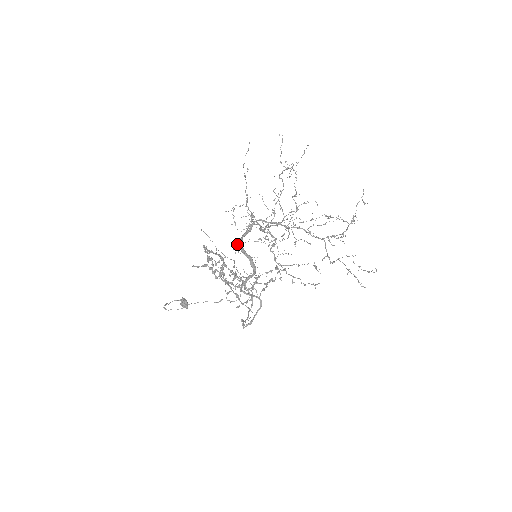
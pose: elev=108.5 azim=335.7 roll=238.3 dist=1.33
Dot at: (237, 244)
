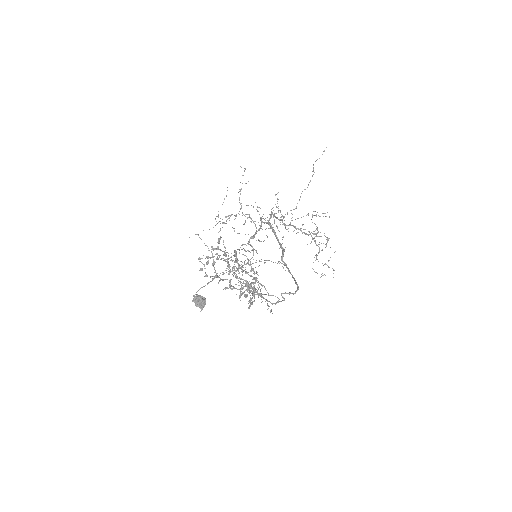
Dot at: (277, 217)
